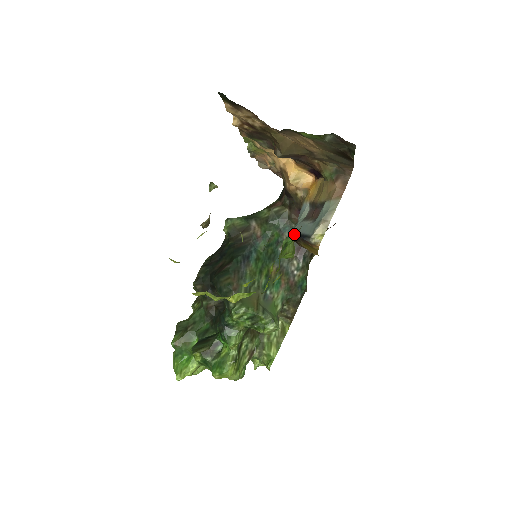
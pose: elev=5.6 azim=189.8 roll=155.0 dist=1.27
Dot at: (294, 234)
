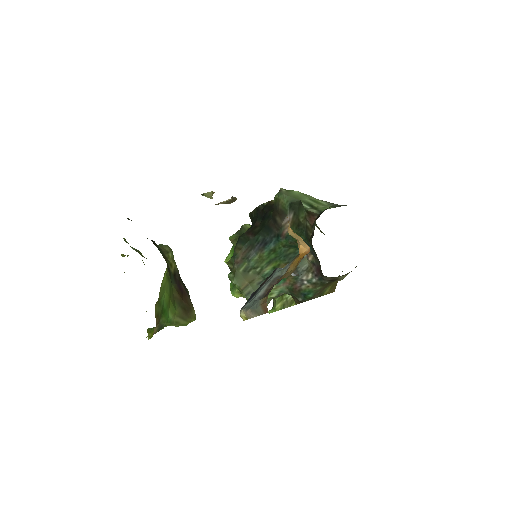
Dot at: occluded
